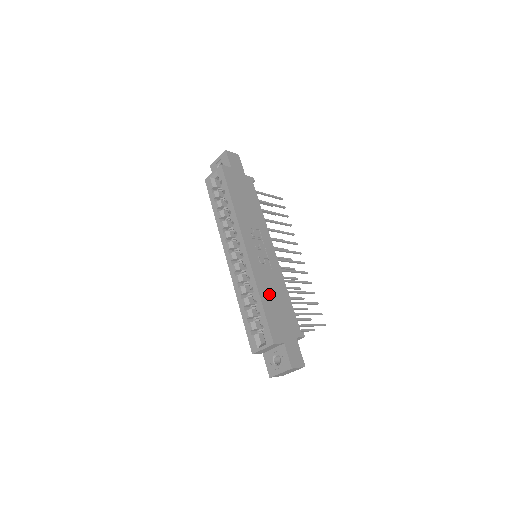
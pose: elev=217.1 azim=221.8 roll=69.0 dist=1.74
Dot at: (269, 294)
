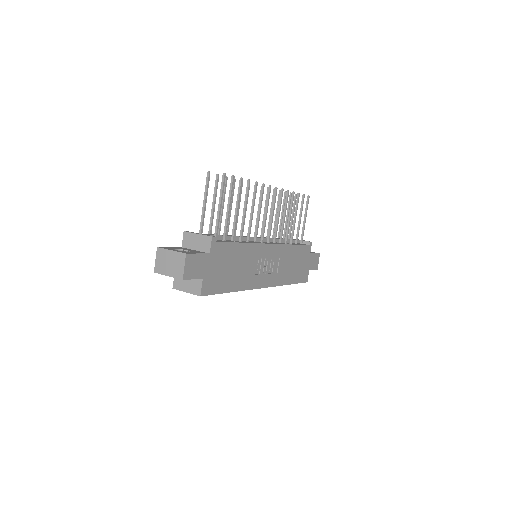
Dot at: (290, 272)
